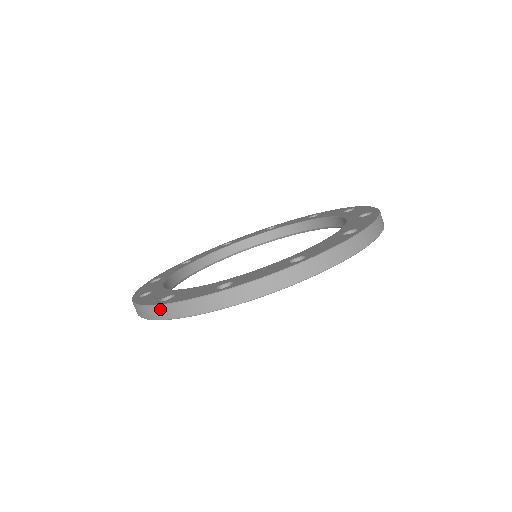
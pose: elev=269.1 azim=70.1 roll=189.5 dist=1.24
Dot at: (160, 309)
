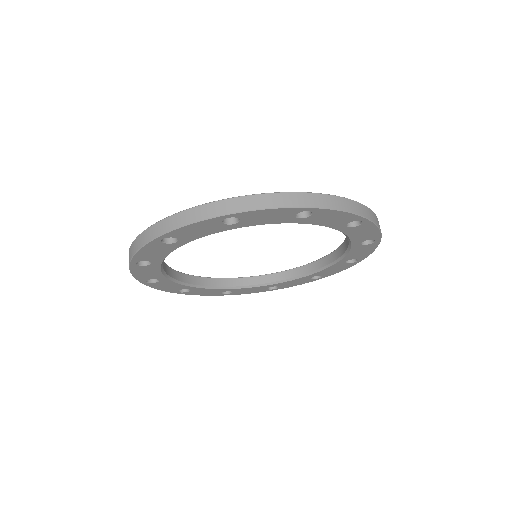
Dot at: (161, 224)
